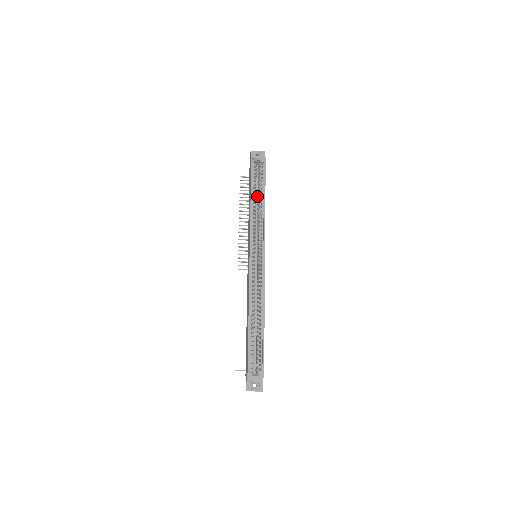
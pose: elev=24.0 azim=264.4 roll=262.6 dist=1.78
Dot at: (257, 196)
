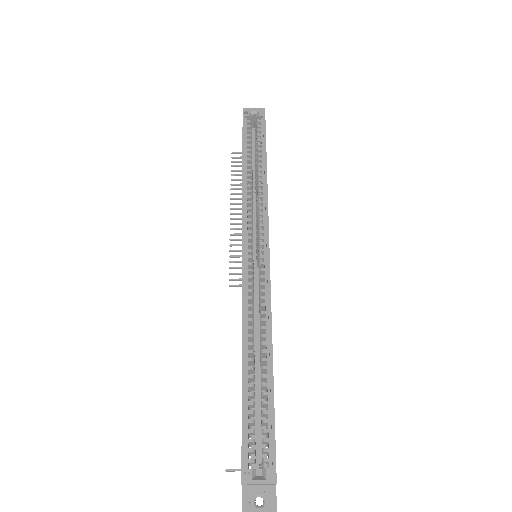
Dot at: occluded
